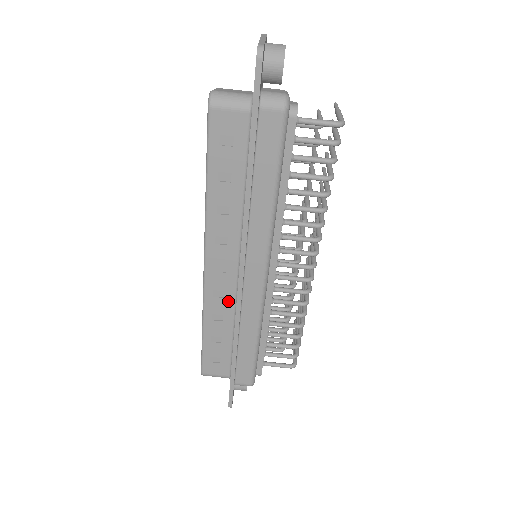
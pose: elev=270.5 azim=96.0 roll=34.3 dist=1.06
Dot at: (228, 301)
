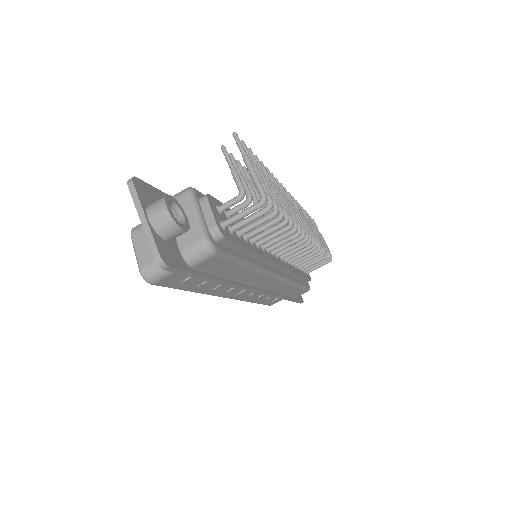
Dot at: occluded
